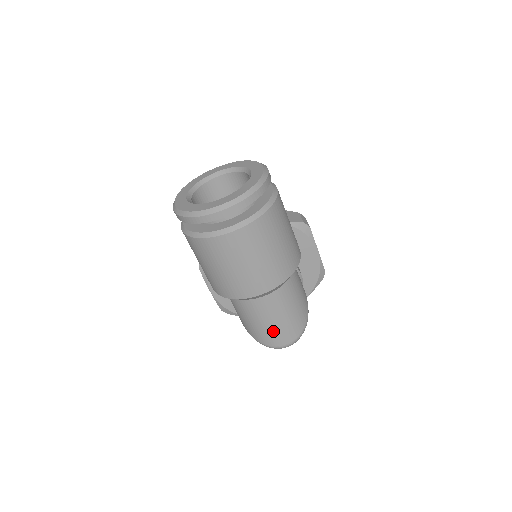
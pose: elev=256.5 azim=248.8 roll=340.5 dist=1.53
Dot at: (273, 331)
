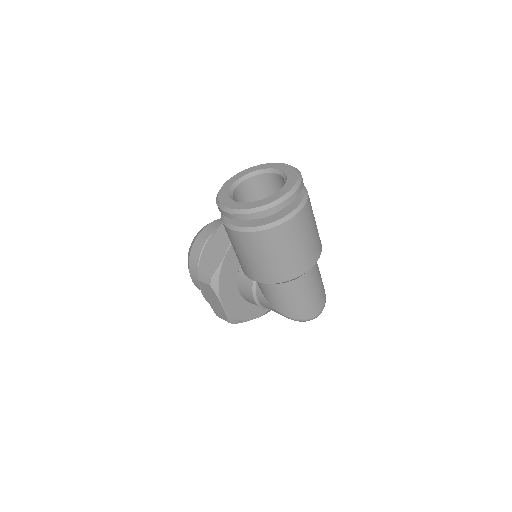
Dot at: (313, 302)
